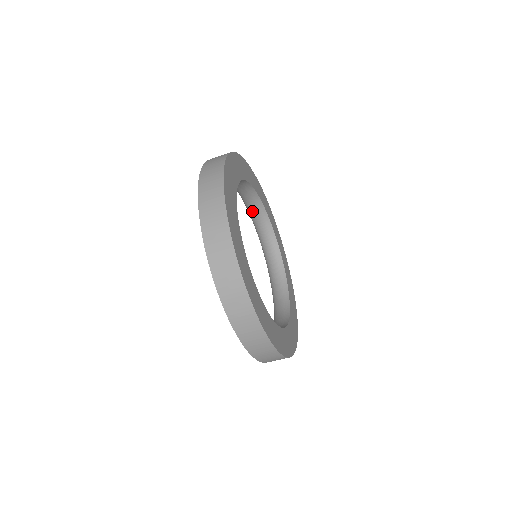
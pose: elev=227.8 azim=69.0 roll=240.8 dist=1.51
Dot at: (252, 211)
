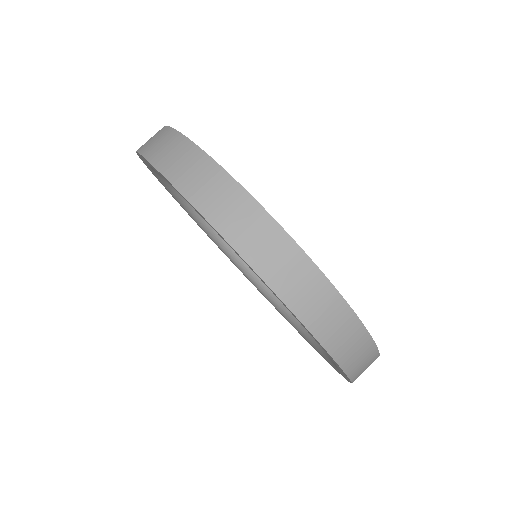
Dot at: occluded
